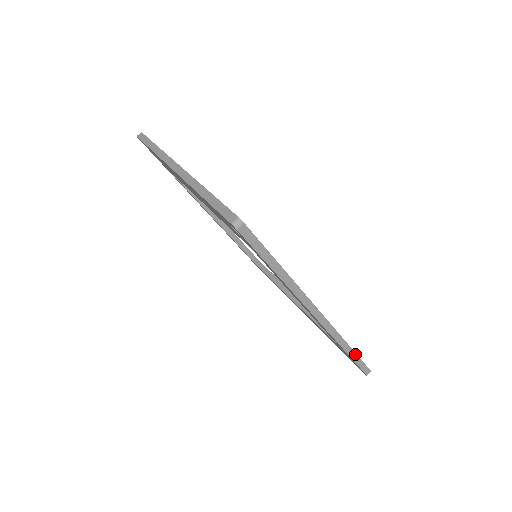
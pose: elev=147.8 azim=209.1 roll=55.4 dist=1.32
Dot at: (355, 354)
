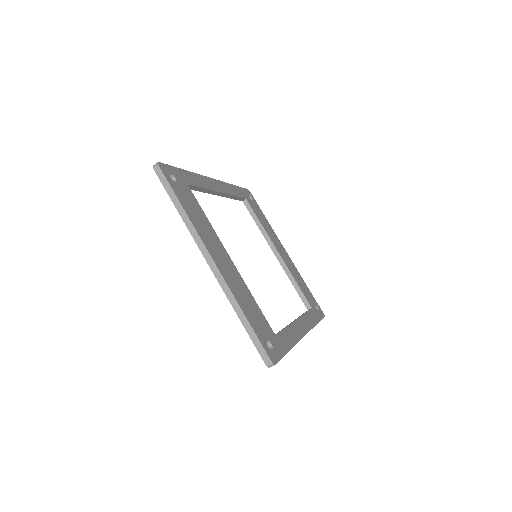
Dot at: (318, 322)
